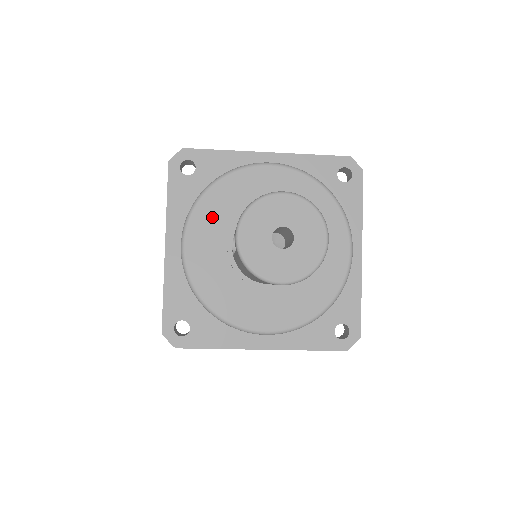
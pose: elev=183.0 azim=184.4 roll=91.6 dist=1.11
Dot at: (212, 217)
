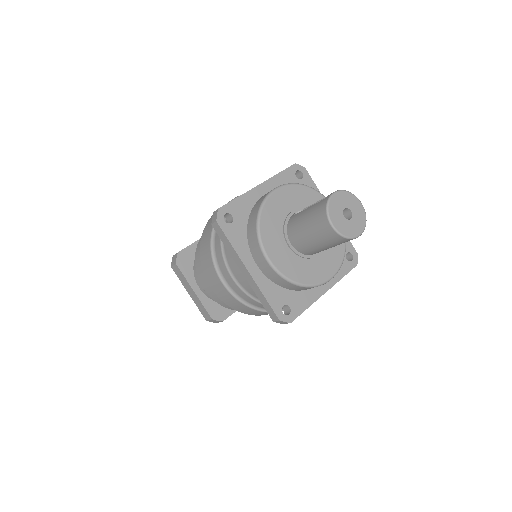
Dot at: (298, 196)
